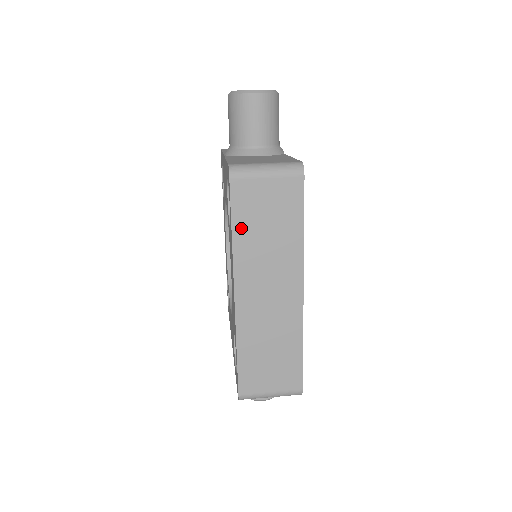
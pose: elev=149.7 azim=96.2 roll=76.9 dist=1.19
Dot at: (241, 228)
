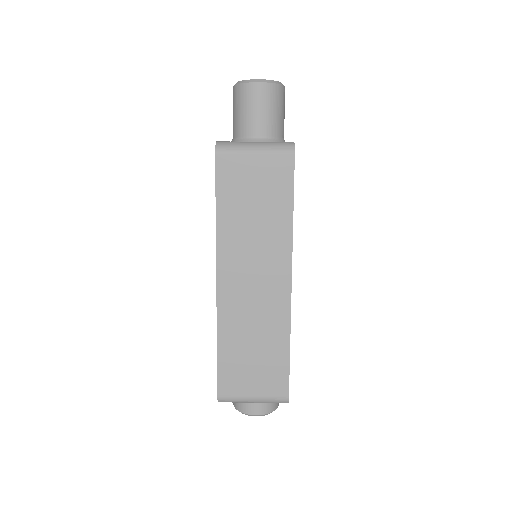
Dot at: (226, 208)
